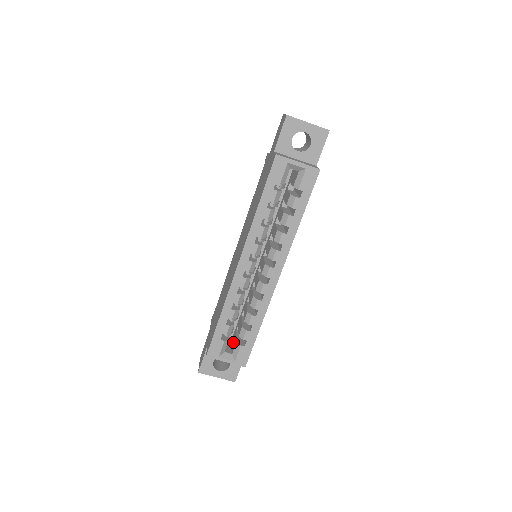
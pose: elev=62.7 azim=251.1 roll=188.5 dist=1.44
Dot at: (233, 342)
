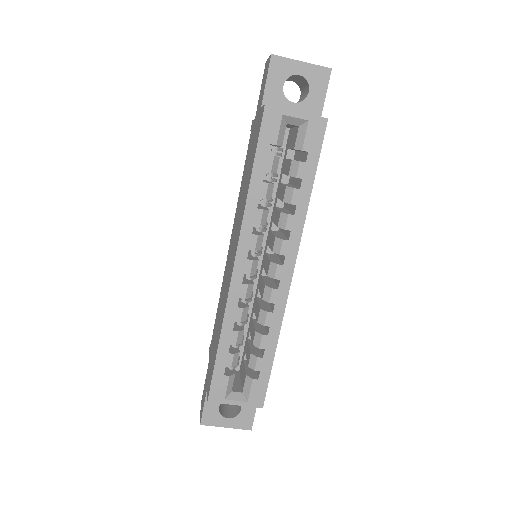
Dot at: (241, 376)
